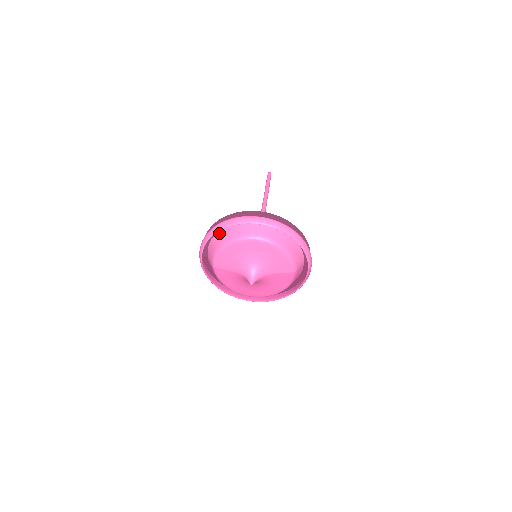
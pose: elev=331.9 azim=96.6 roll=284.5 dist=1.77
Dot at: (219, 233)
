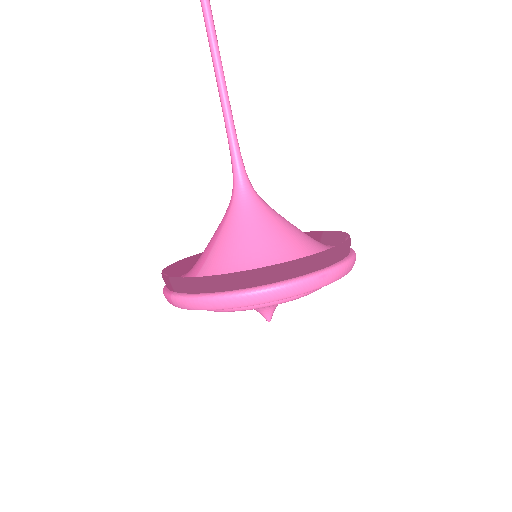
Dot at: occluded
